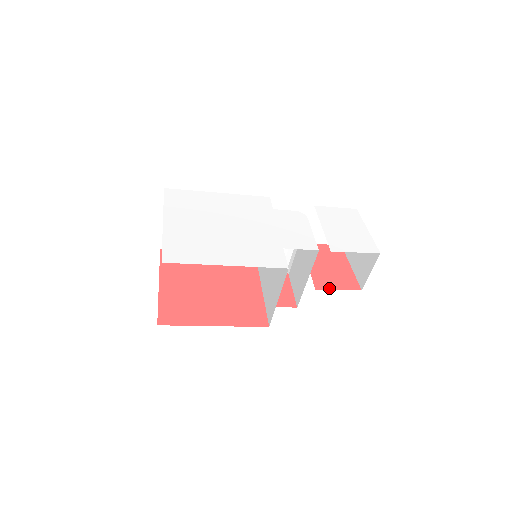
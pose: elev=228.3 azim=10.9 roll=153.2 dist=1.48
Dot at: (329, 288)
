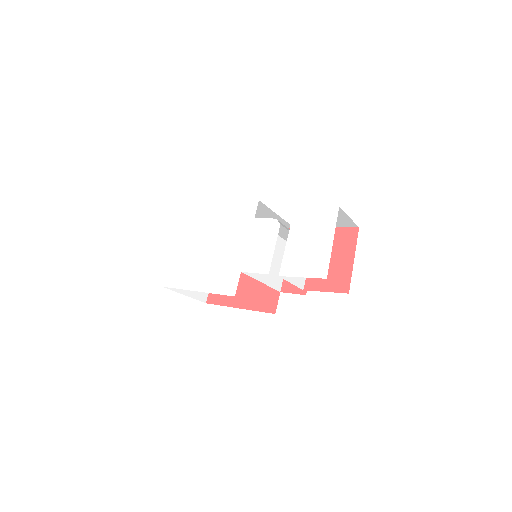
Dot at: (317, 289)
